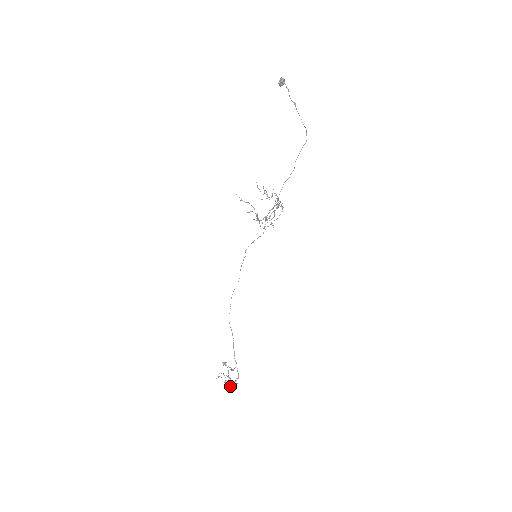
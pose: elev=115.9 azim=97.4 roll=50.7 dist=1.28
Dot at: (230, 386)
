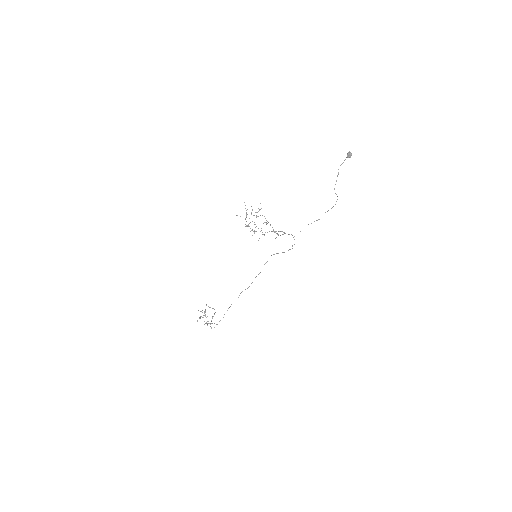
Dot at: (207, 325)
